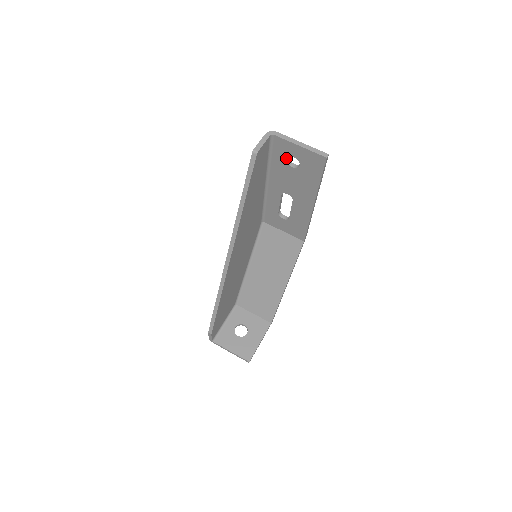
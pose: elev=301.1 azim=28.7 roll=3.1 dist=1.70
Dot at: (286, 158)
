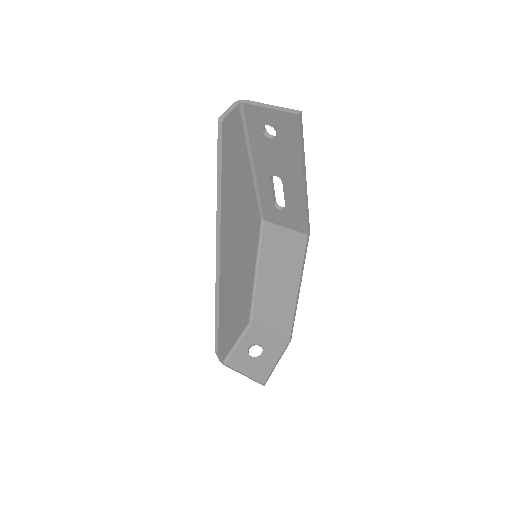
Dot at: (261, 129)
